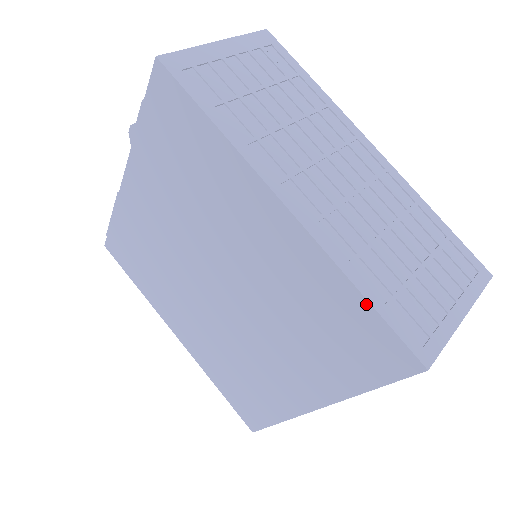
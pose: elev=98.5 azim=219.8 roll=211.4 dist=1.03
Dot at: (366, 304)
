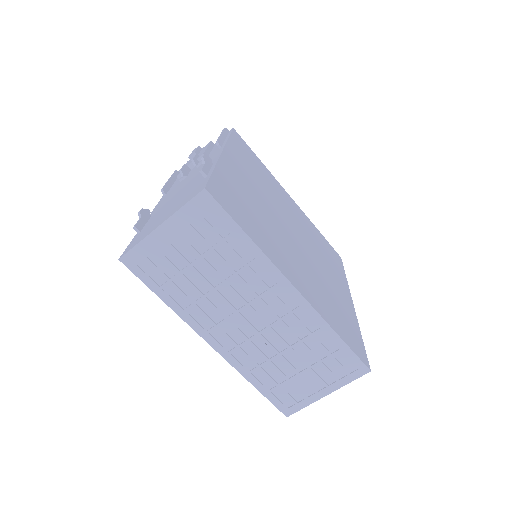
Dot at: (258, 388)
